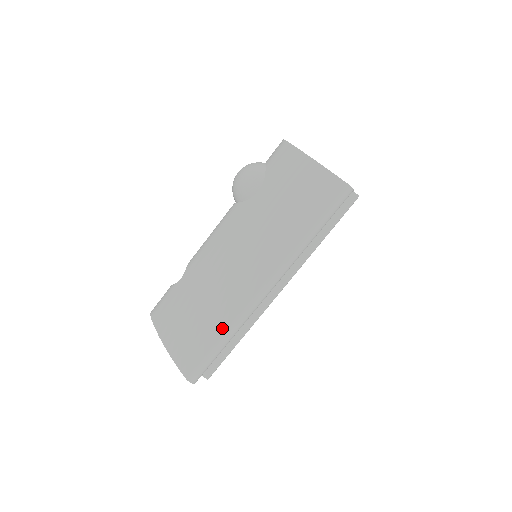
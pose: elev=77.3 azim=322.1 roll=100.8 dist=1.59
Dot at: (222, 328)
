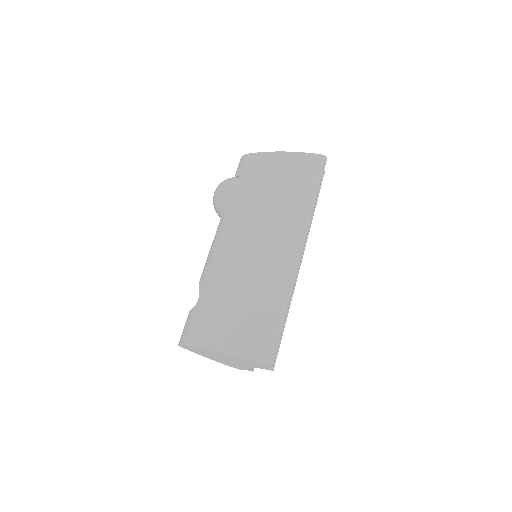
Dot at: (277, 301)
